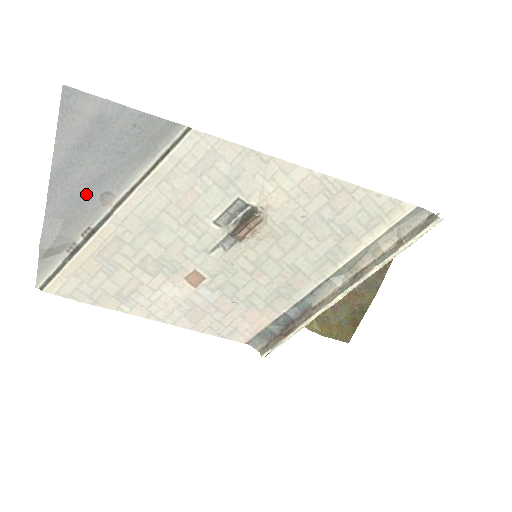
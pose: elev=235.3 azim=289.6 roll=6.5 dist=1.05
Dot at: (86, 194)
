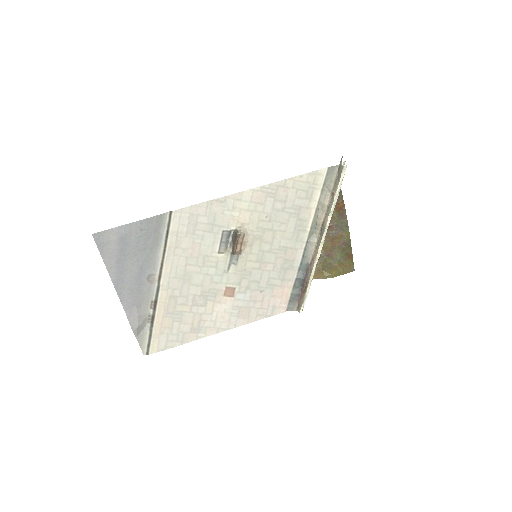
Dot at: (139, 284)
